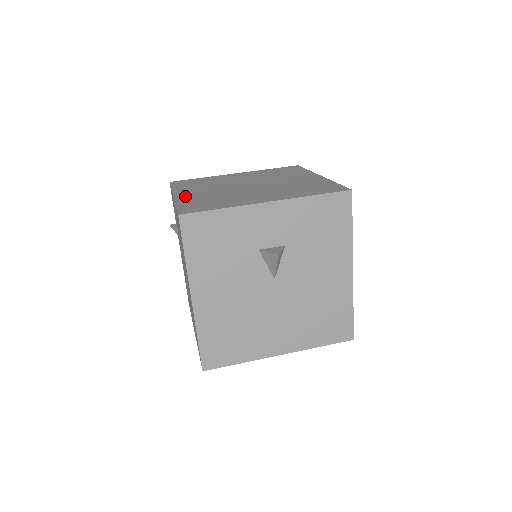
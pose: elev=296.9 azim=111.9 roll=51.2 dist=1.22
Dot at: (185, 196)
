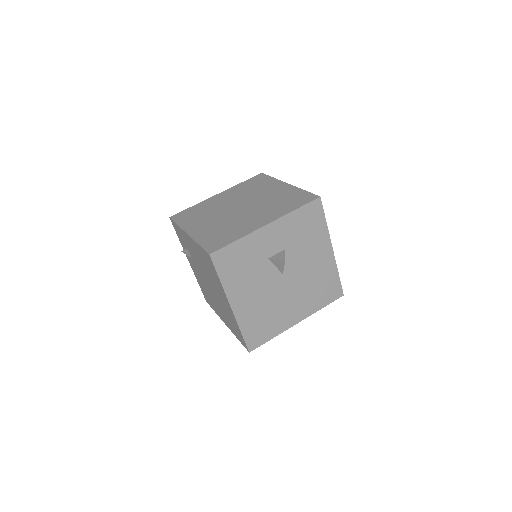
Dot at: (198, 232)
